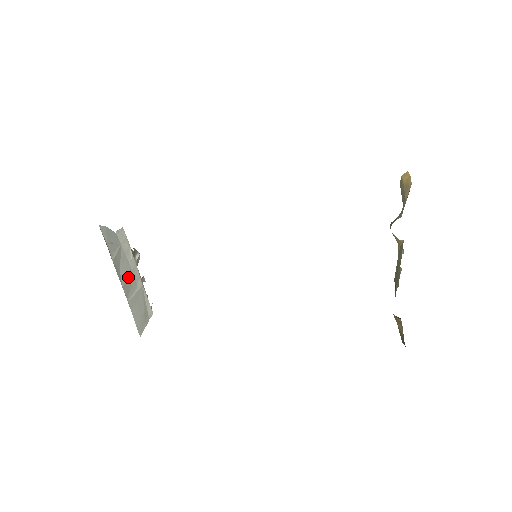
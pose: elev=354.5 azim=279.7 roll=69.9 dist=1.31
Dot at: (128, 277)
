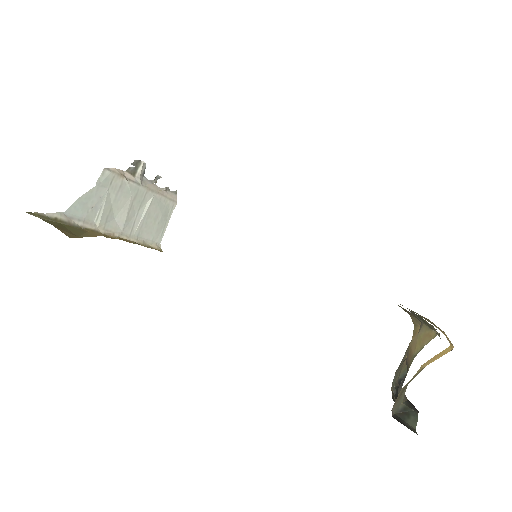
Dot at: (129, 210)
